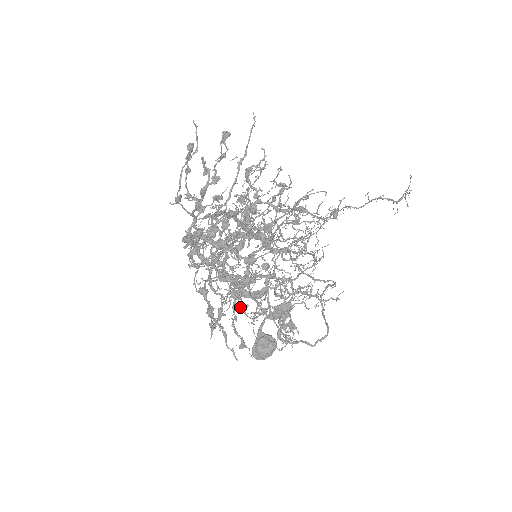
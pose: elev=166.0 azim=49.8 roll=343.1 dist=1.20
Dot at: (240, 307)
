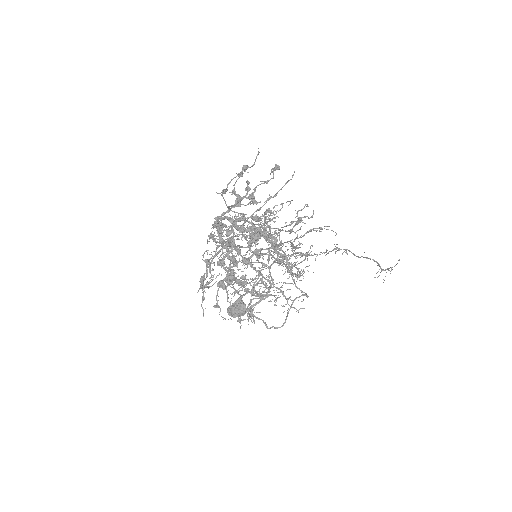
Dot at: occluded
